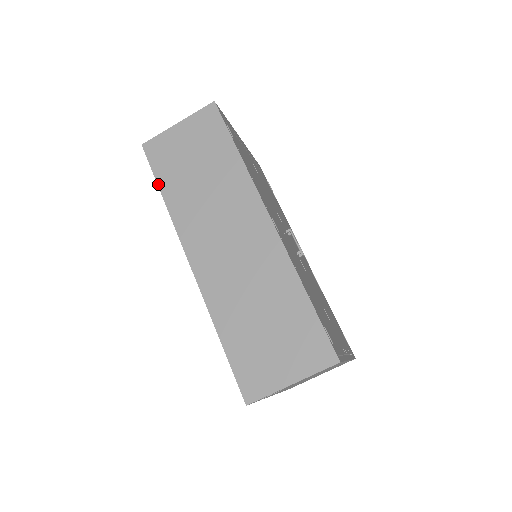
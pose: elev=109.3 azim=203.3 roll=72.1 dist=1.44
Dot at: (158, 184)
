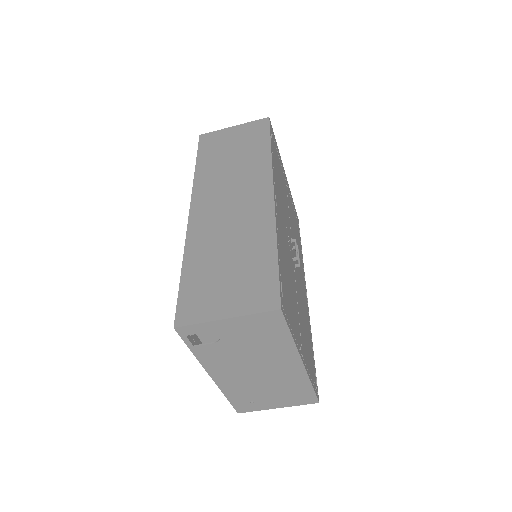
Dot at: (197, 159)
